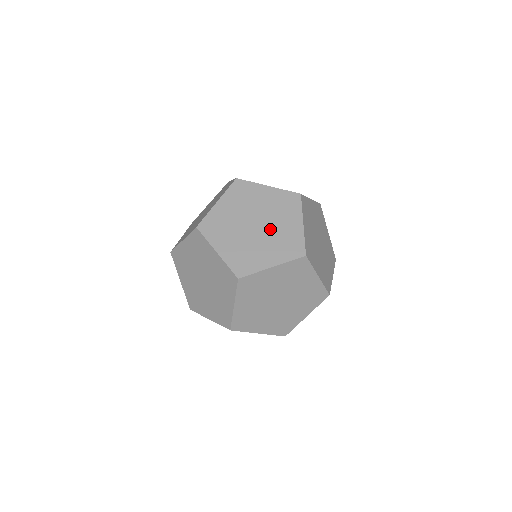
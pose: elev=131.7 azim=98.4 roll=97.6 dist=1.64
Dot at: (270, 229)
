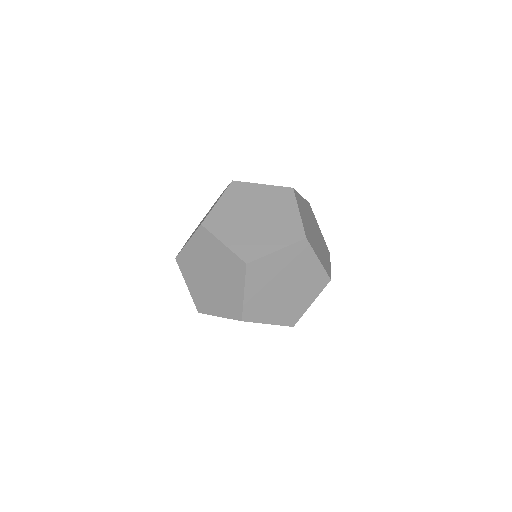
Dot at: (270, 219)
